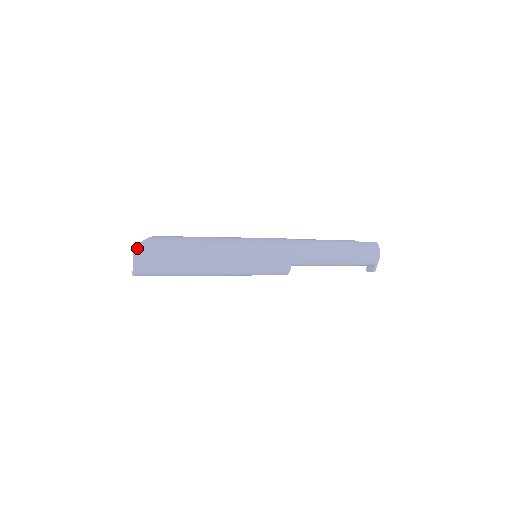
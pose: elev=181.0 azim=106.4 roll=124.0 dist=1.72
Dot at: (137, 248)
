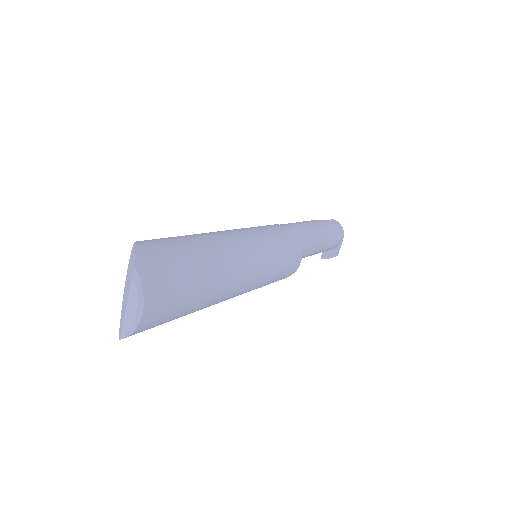
Dot at: (139, 266)
